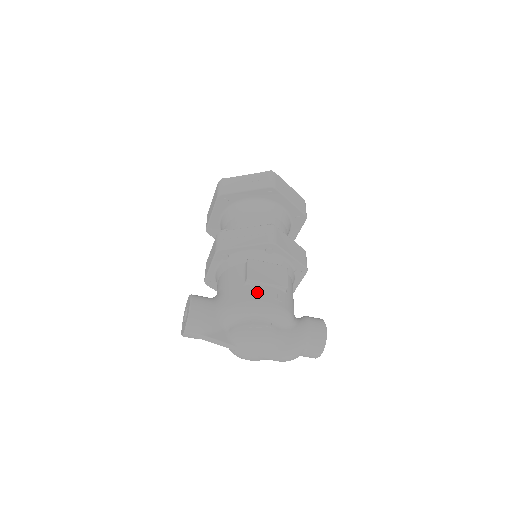
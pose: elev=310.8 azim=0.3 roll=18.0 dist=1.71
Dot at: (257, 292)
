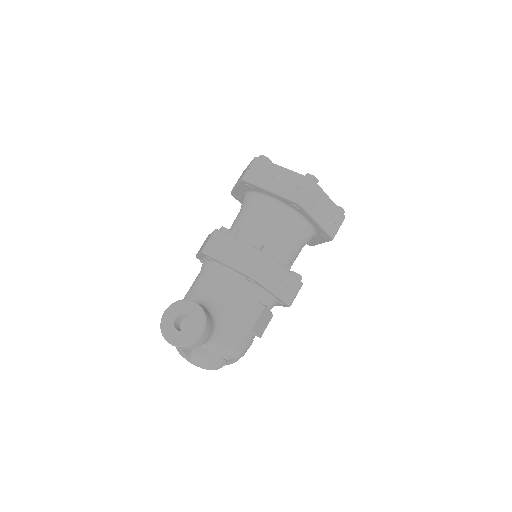
Dot at: (246, 341)
